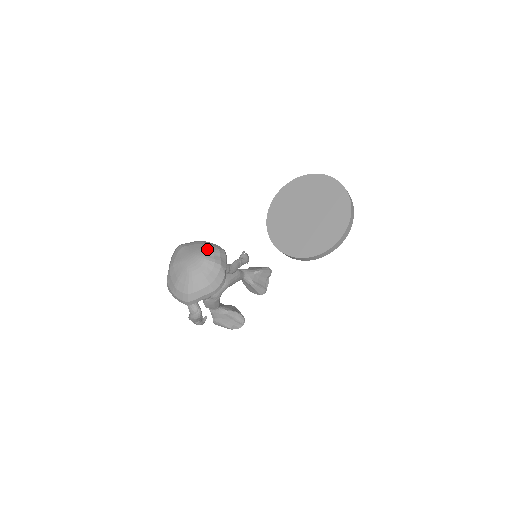
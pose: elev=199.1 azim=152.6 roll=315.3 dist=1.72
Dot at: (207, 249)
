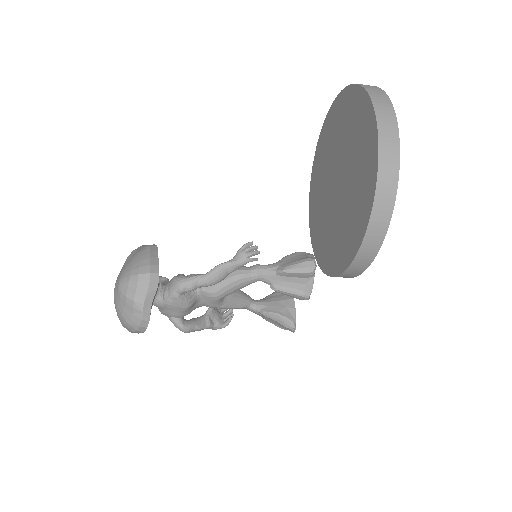
Dot at: (127, 272)
